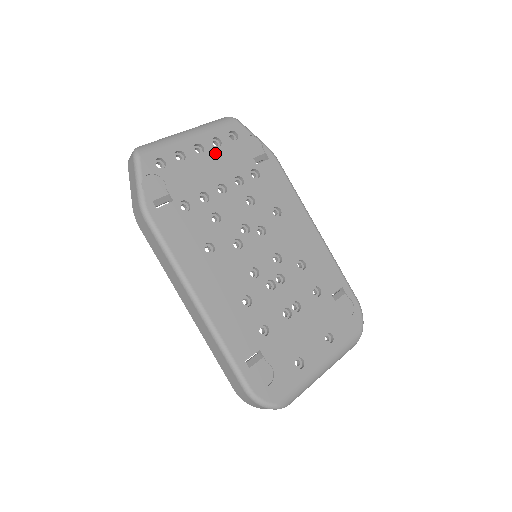
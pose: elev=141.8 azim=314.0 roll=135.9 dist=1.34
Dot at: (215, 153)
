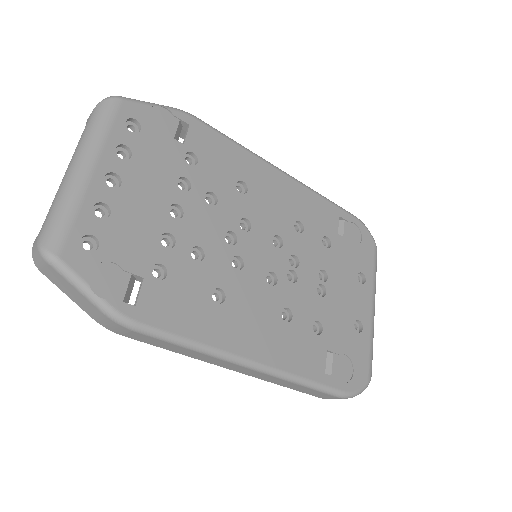
Dot at: (134, 170)
